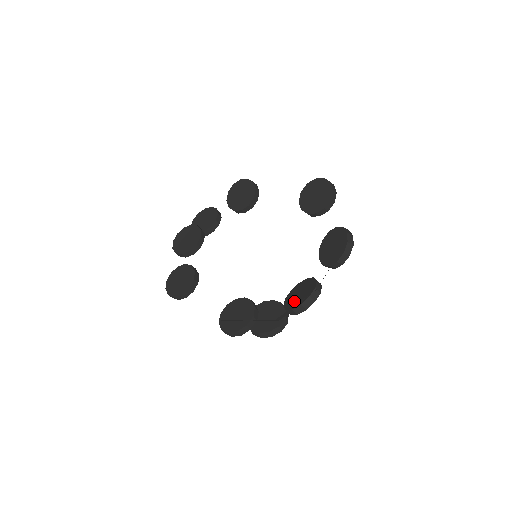
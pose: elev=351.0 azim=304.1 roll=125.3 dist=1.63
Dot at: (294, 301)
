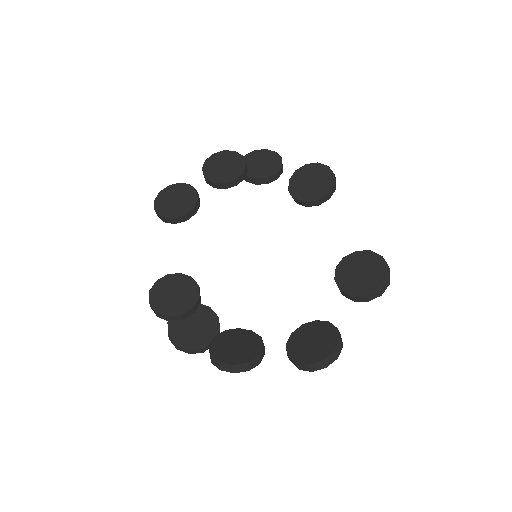
Dot at: (223, 347)
